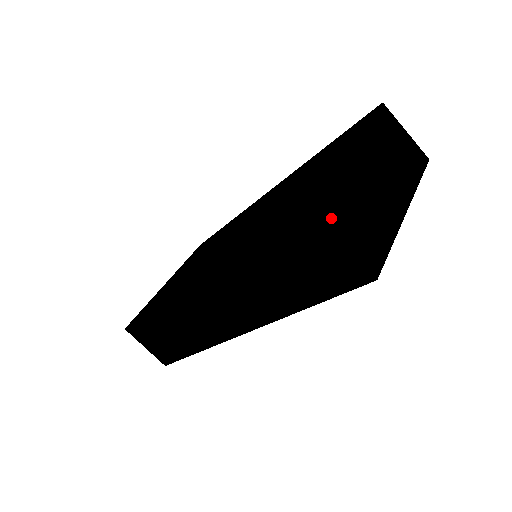
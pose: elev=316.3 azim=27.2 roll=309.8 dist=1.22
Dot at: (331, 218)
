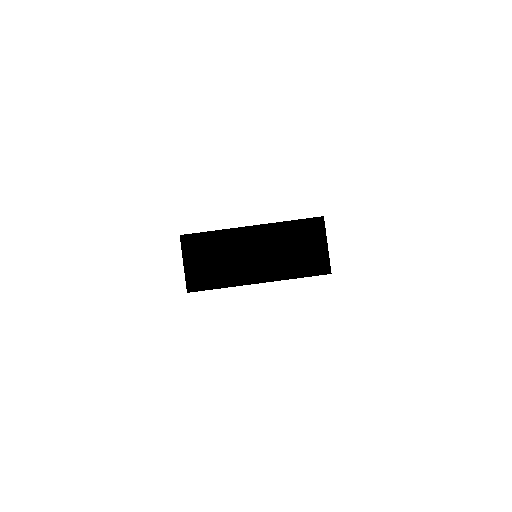
Dot at: (188, 248)
